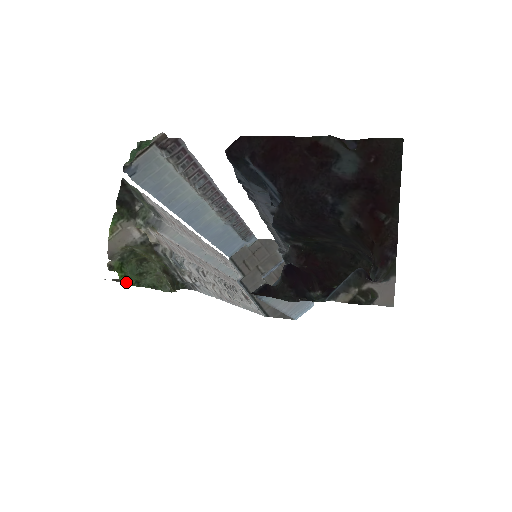
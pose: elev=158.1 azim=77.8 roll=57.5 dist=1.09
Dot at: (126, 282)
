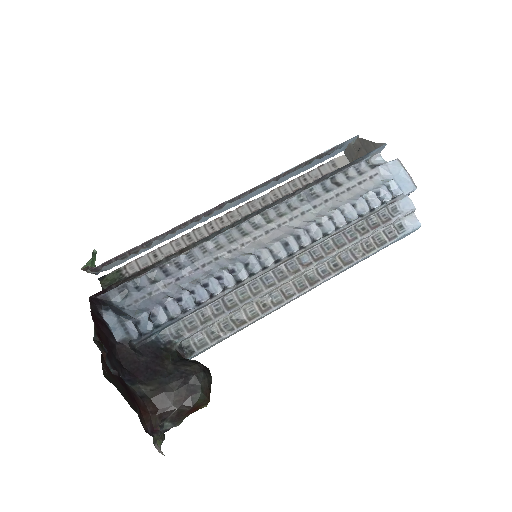
Dot at: occluded
